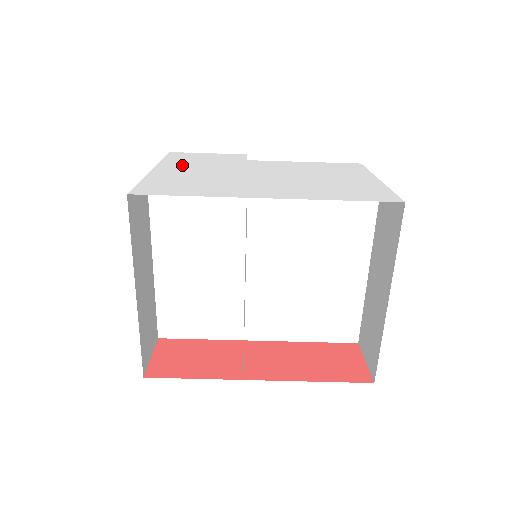
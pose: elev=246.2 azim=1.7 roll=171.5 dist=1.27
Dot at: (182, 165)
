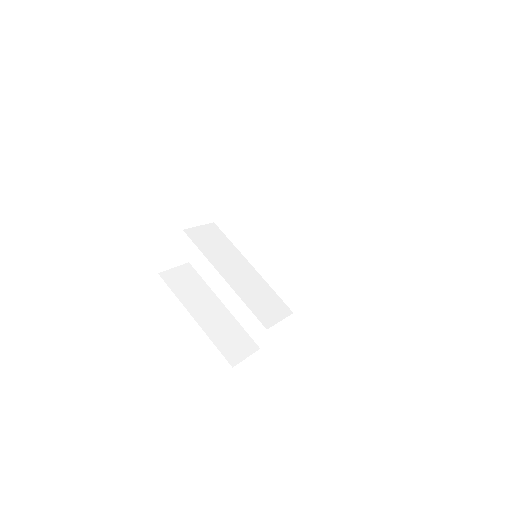
Dot at: occluded
